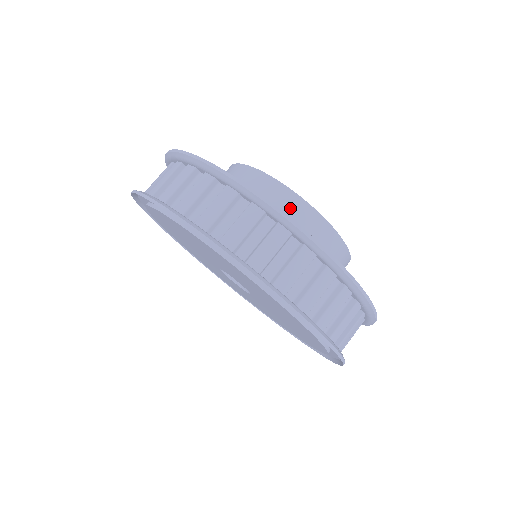
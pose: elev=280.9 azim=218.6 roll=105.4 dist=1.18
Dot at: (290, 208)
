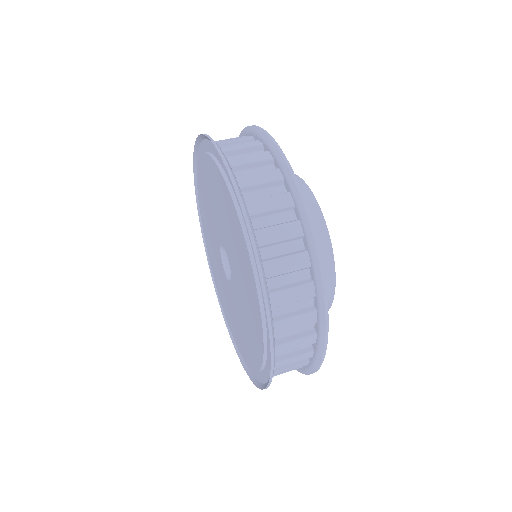
Dot at: occluded
